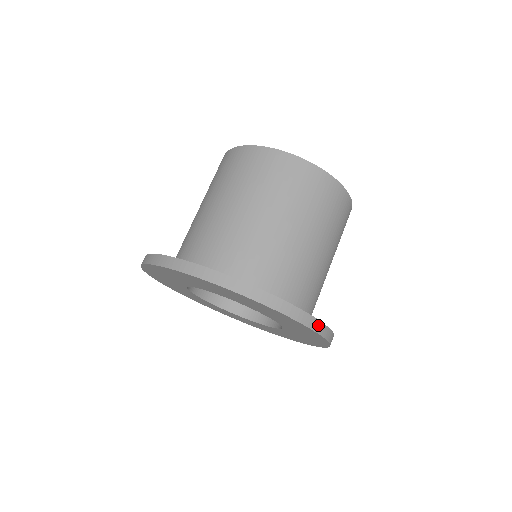
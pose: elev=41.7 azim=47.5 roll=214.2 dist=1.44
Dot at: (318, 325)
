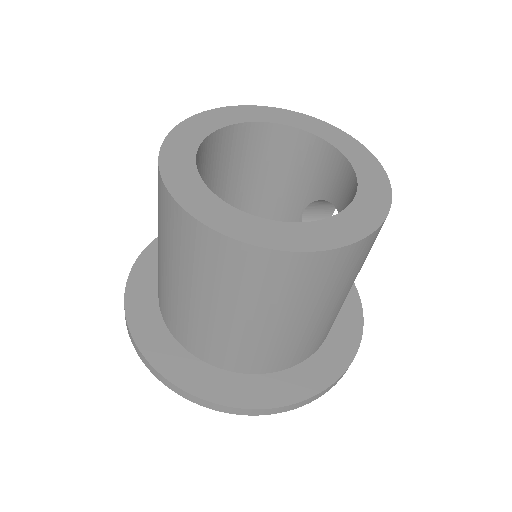
Dot at: (299, 404)
